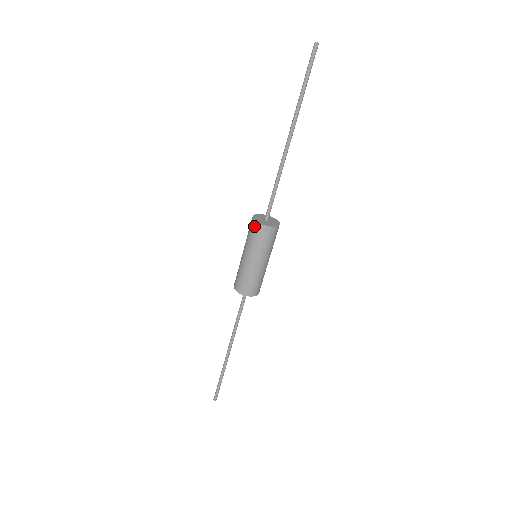
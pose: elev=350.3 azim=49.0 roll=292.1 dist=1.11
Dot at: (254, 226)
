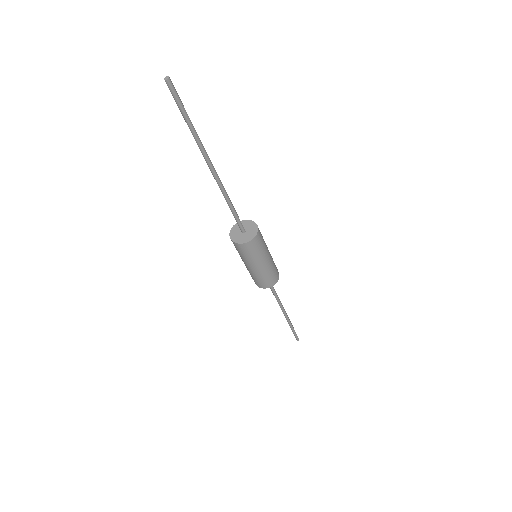
Dot at: (241, 247)
